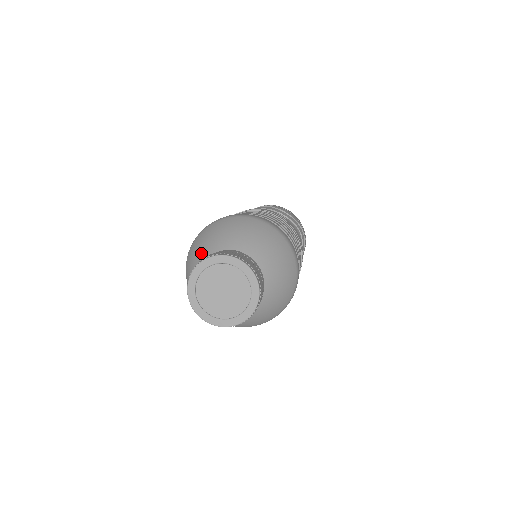
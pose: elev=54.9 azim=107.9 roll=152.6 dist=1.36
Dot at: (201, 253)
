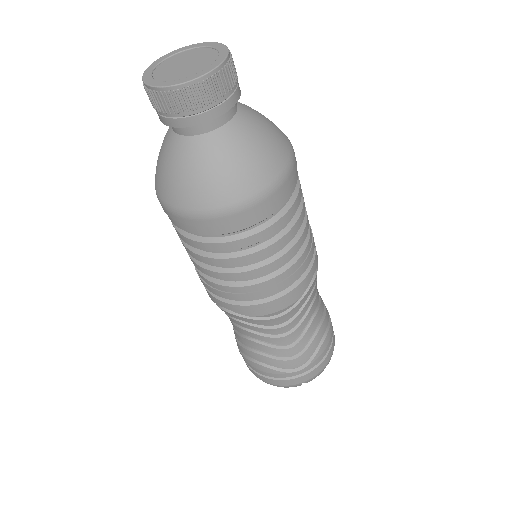
Dot at: occluded
